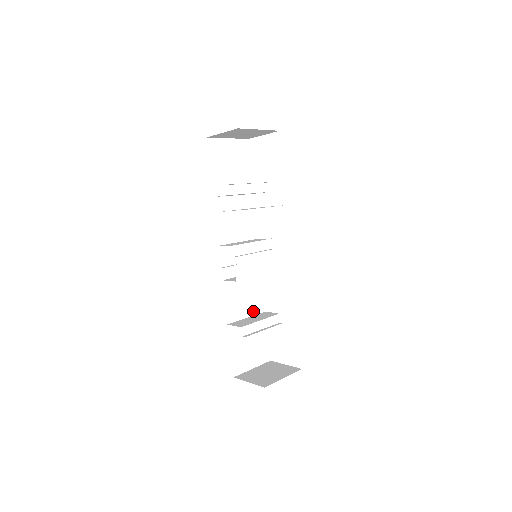
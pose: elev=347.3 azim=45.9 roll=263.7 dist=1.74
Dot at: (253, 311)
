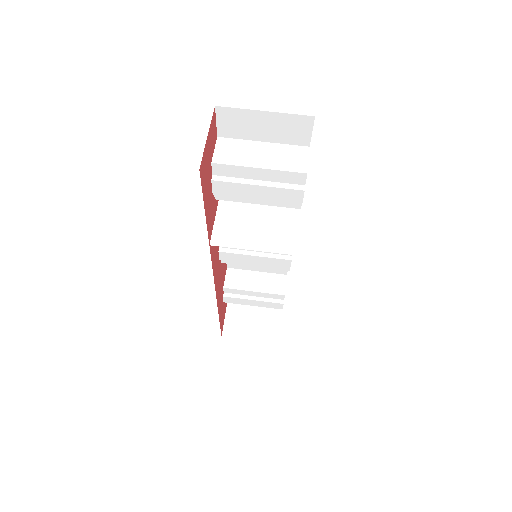
Dot at: (267, 269)
